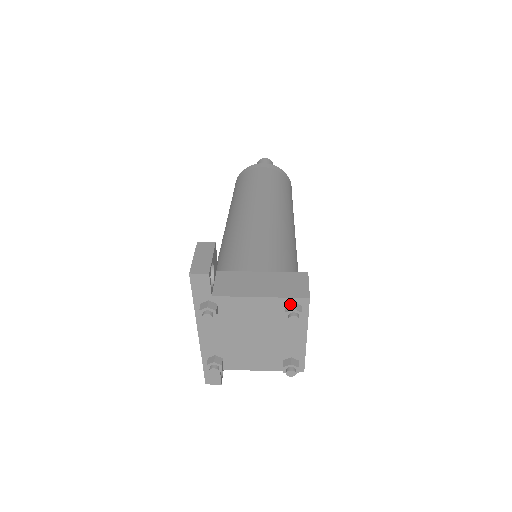
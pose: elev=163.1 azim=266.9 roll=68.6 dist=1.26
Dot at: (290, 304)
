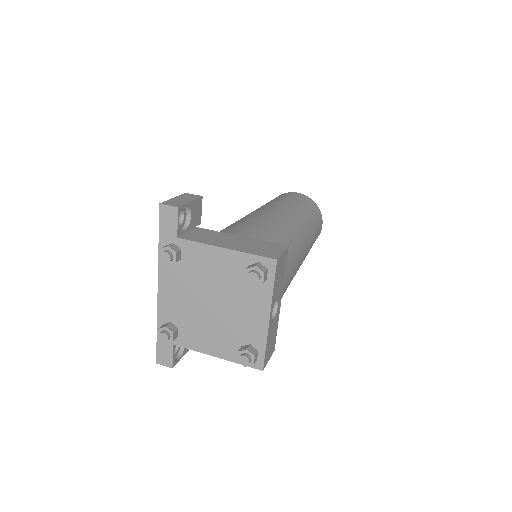
Dot at: (255, 263)
